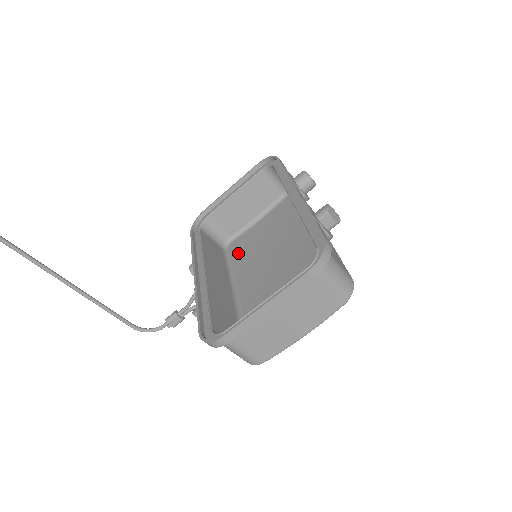
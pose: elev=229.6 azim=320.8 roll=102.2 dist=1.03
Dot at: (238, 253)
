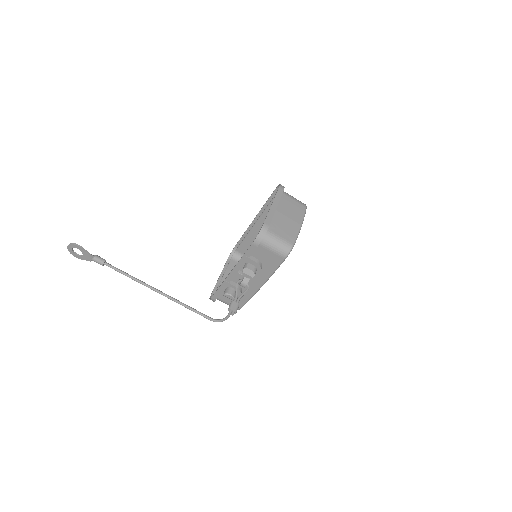
Dot at: occluded
